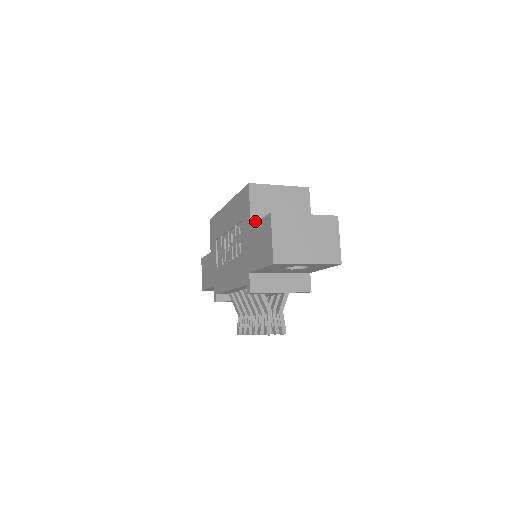
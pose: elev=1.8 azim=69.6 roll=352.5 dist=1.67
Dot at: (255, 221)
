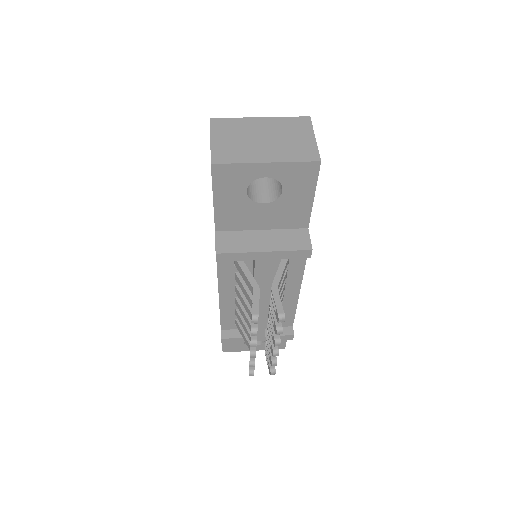
Dot at: occluded
